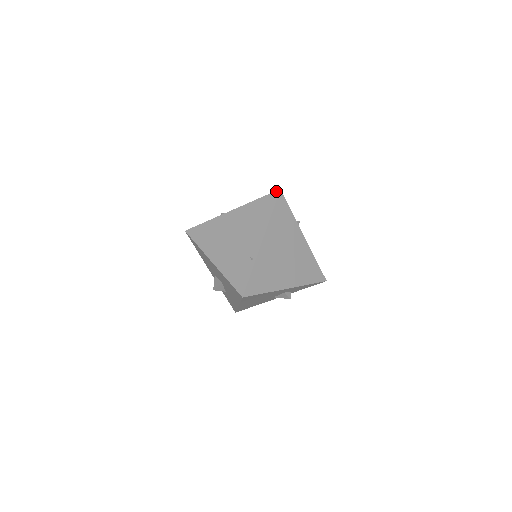
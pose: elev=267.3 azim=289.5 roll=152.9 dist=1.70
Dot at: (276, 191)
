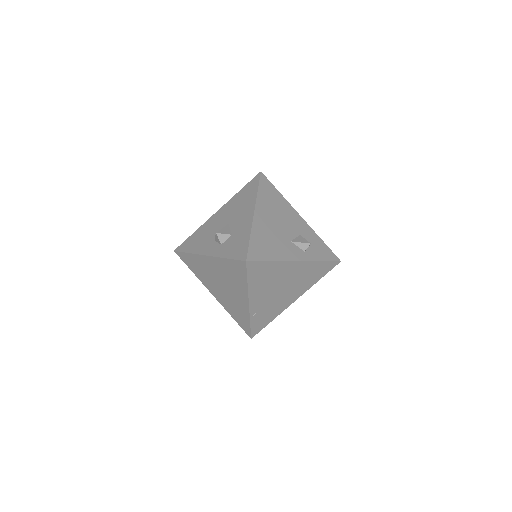
Dot at: occluded
